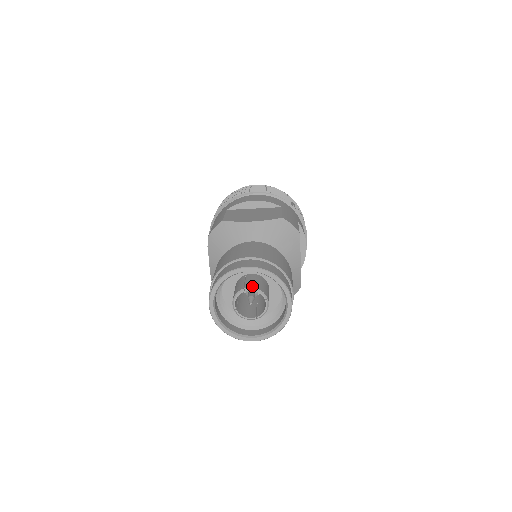
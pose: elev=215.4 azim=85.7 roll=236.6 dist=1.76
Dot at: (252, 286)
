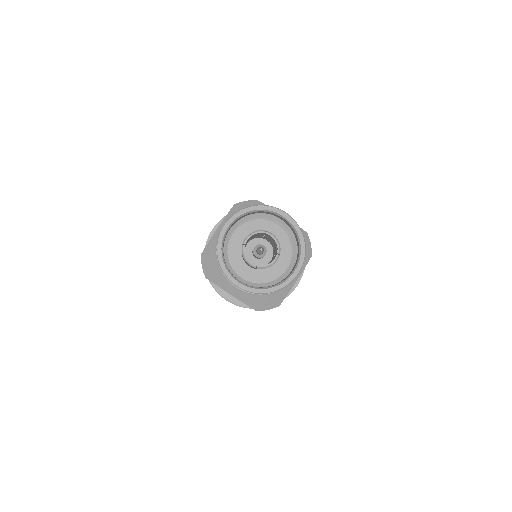
Dot at: (274, 235)
